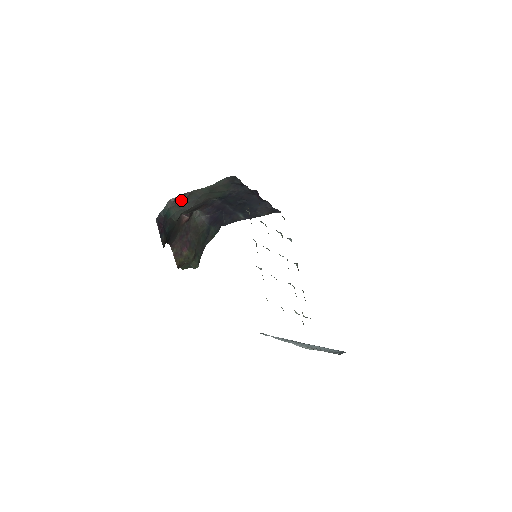
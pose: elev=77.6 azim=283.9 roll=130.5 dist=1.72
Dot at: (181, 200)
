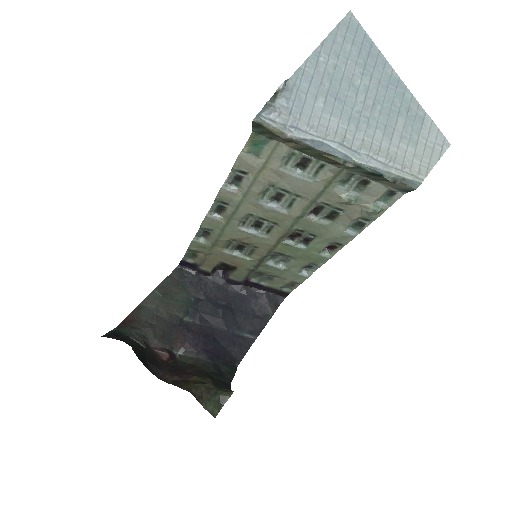
Dot at: (132, 321)
